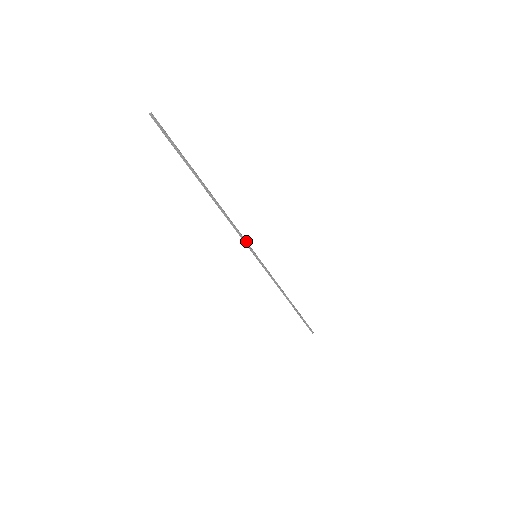
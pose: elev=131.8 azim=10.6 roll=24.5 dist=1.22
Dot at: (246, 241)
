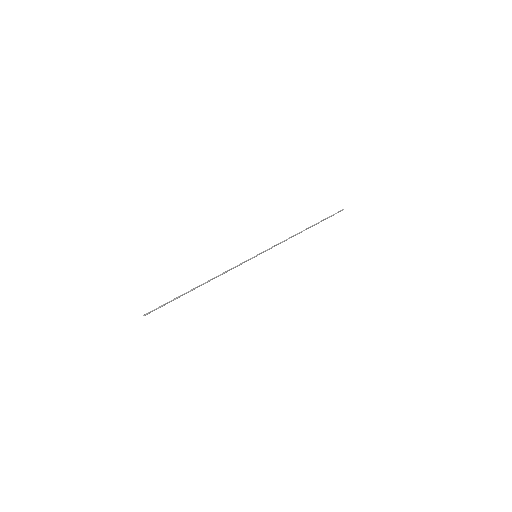
Dot at: (242, 263)
